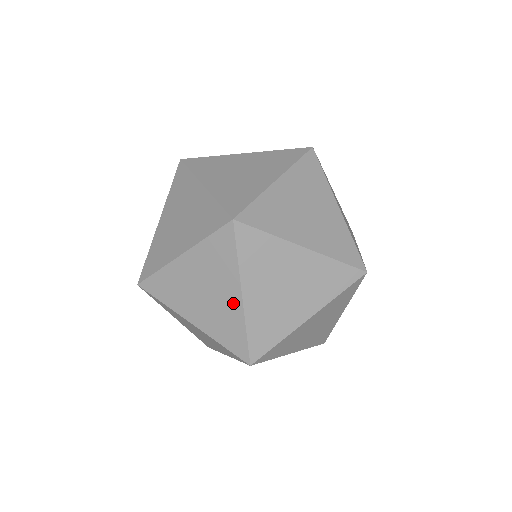
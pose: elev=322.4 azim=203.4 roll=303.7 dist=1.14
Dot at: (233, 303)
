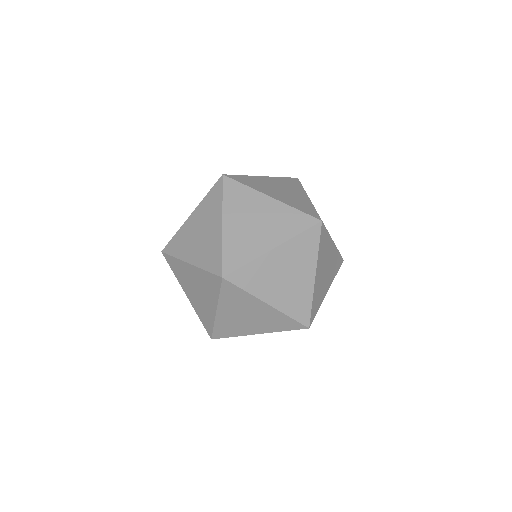
Dot at: (211, 309)
